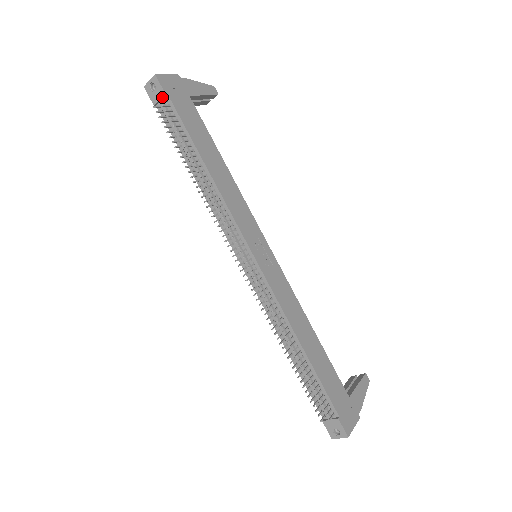
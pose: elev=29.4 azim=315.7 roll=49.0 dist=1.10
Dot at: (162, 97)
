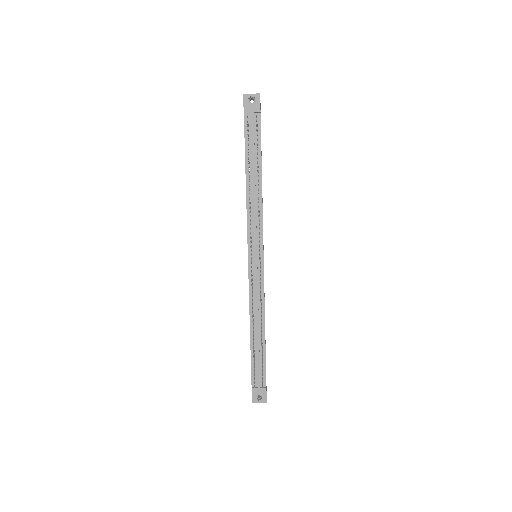
Dot at: (256, 112)
